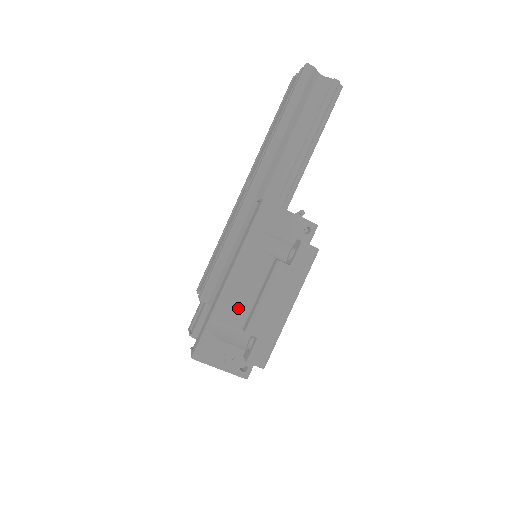
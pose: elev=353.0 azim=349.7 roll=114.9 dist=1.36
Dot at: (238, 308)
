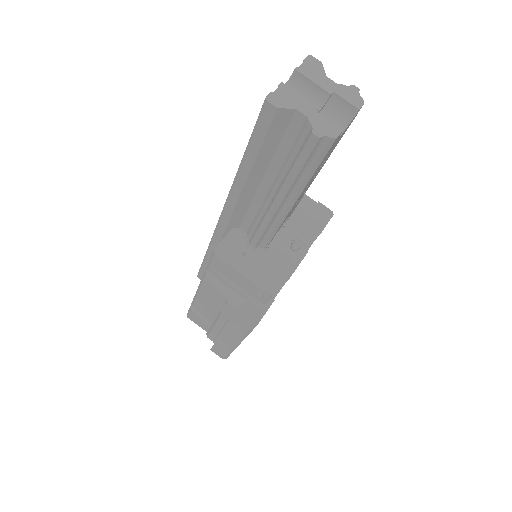
Dot at: (207, 312)
